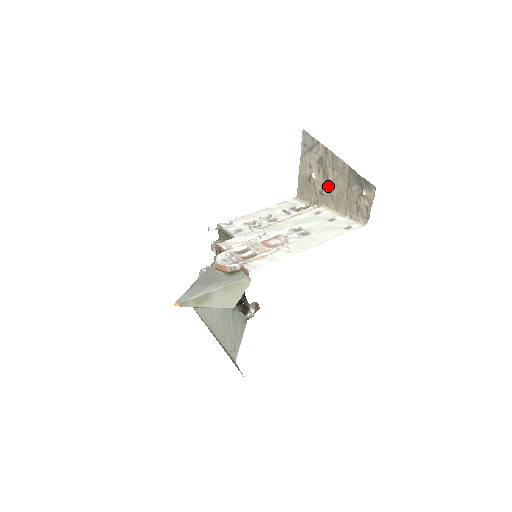
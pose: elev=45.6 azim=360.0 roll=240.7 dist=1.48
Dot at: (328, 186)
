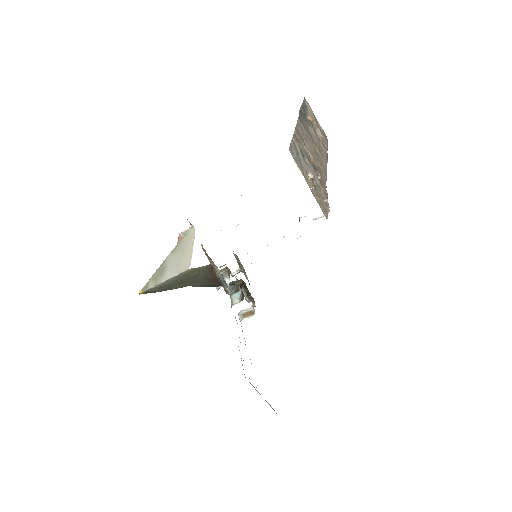
Dot at: (314, 165)
